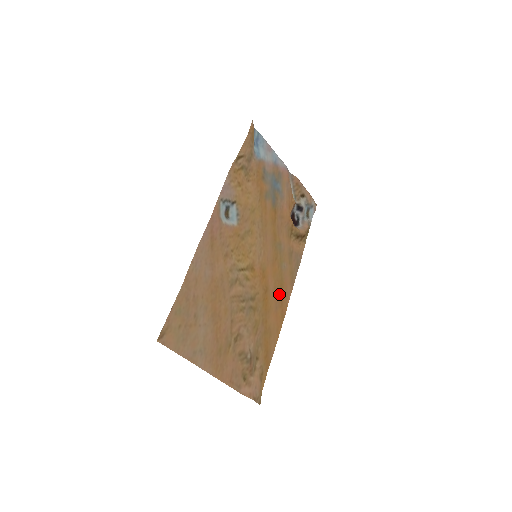
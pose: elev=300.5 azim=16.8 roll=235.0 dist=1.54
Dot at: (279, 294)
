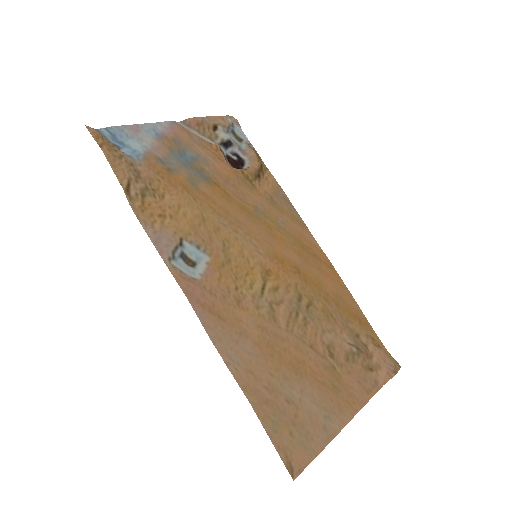
Dot at: (307, 254)
